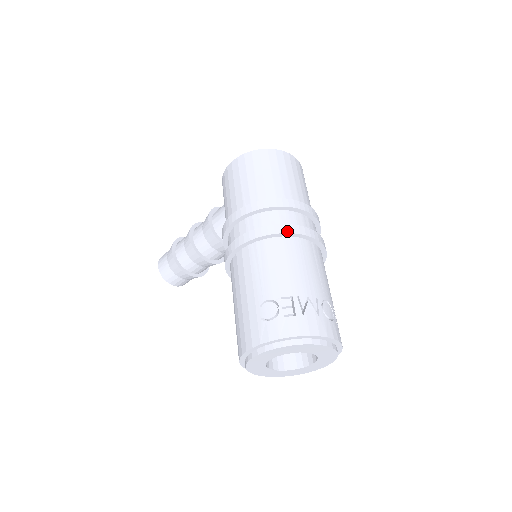
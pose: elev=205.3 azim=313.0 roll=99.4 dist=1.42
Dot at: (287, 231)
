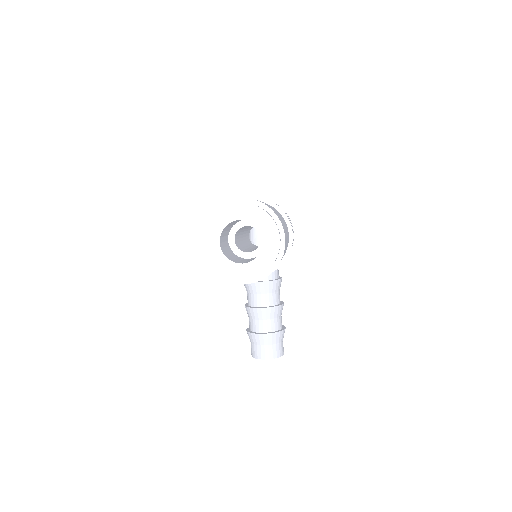
Dot at: occluded
